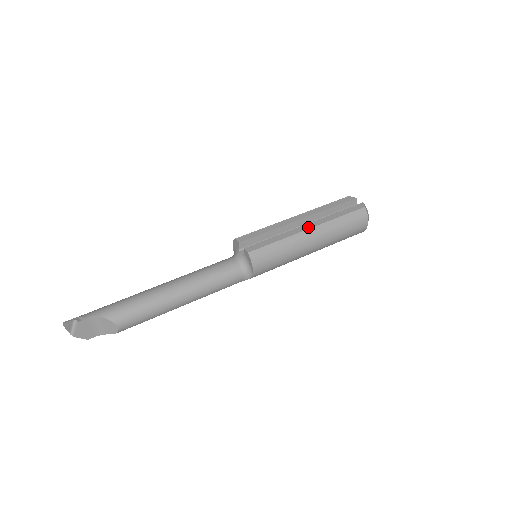
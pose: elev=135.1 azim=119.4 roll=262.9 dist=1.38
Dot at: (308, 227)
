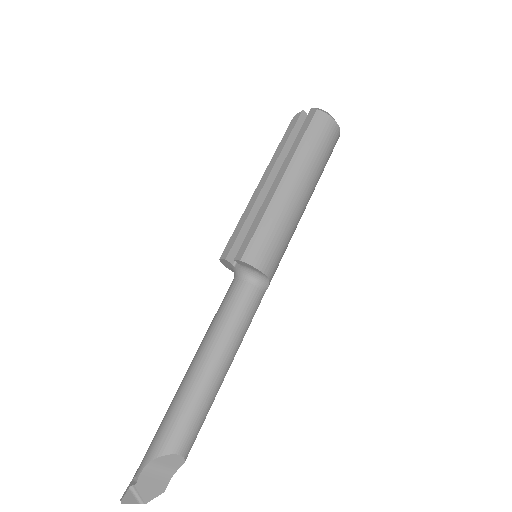
Dot at: (278, 180)
